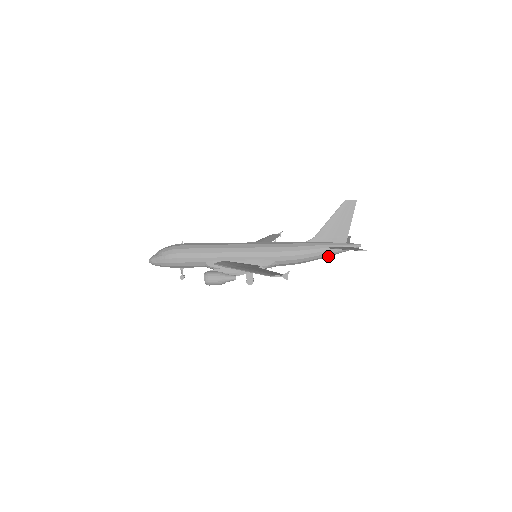
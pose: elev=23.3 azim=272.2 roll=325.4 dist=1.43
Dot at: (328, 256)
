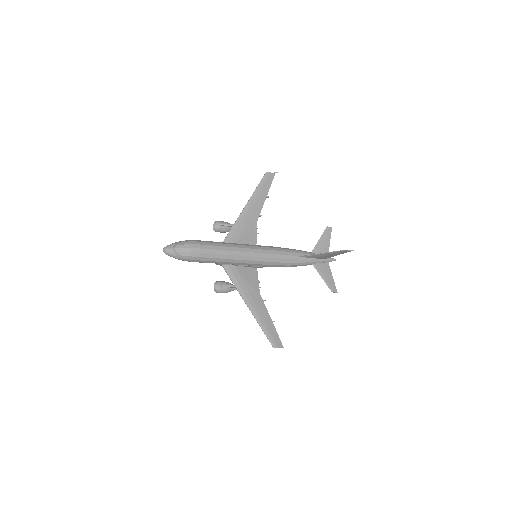
Dot at: occluded
